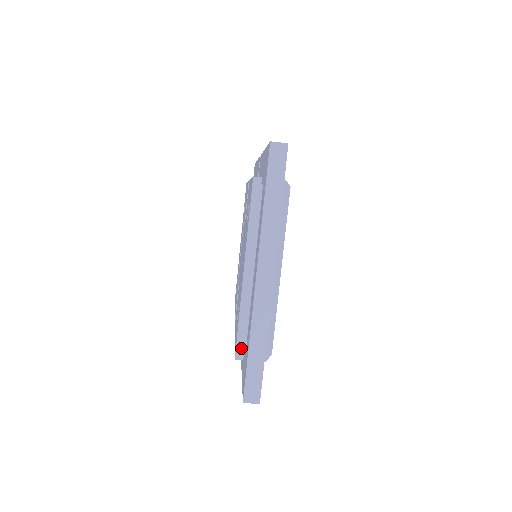
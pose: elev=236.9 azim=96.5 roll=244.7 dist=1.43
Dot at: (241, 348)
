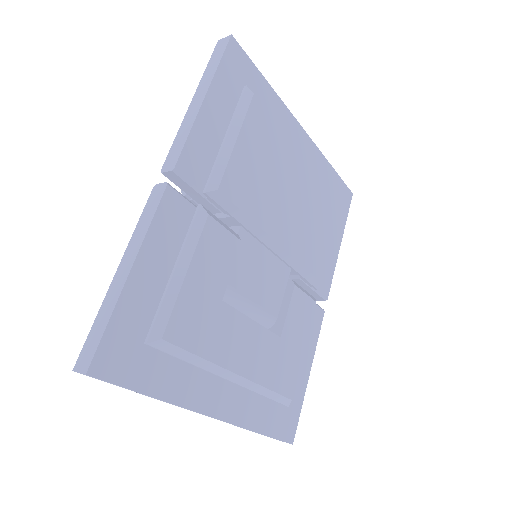
Dot at: occluded
